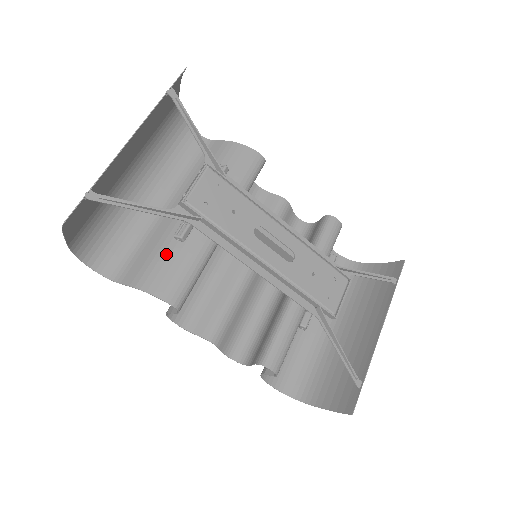
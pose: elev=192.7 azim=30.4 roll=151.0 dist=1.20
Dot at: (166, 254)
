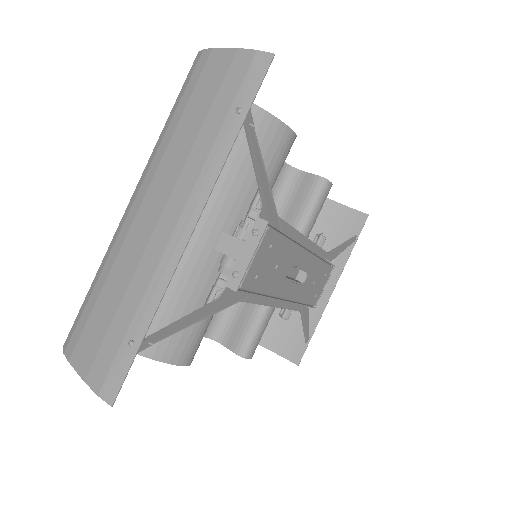
Dot at: (180, 308)
